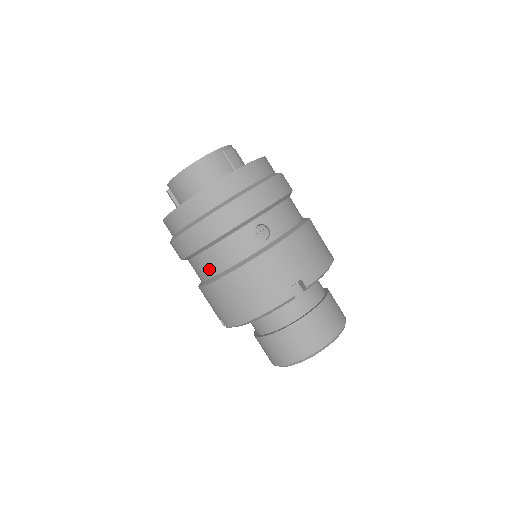
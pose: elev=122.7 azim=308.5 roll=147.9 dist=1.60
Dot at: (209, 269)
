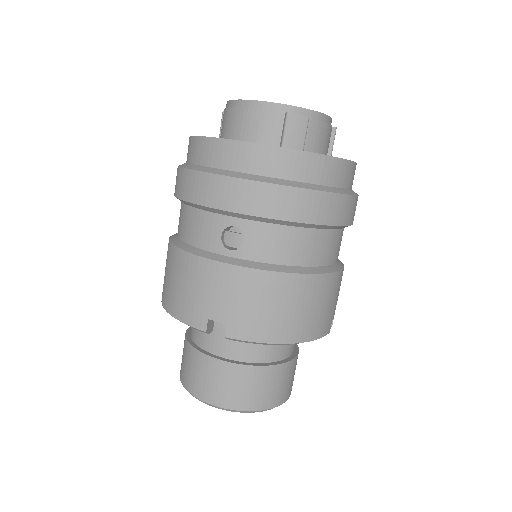
Dot at: (179, 225)
